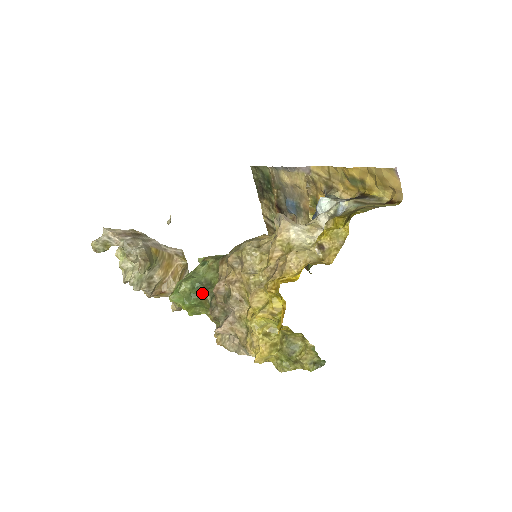
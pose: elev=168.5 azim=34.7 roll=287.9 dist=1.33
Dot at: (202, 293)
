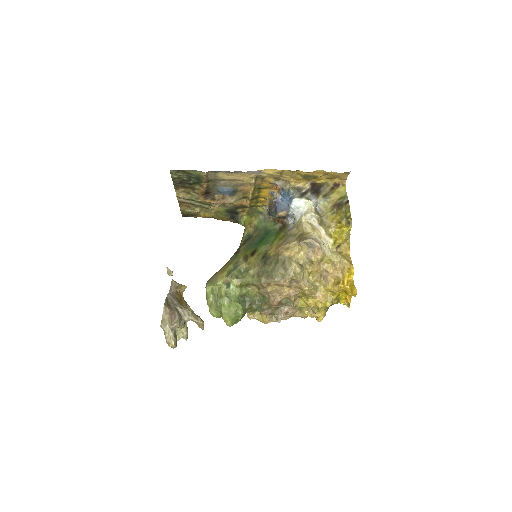
Dot at: (249, 307)
